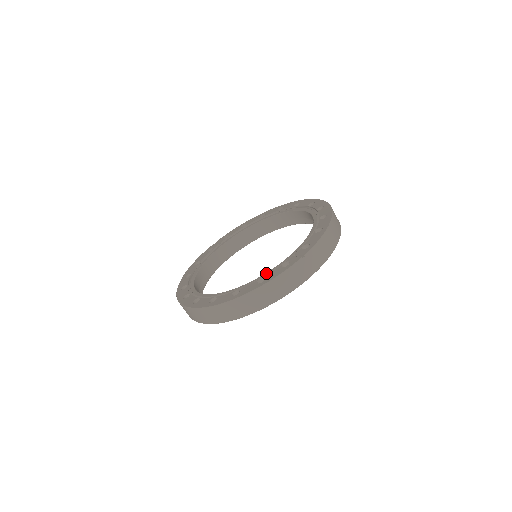
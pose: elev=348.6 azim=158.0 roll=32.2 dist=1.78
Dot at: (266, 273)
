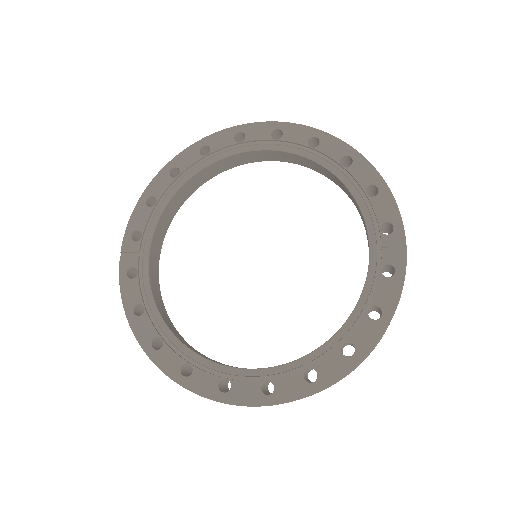
Dot at: (364, 295)
